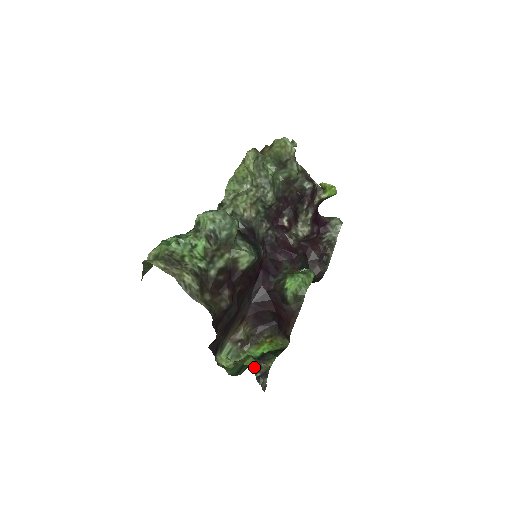
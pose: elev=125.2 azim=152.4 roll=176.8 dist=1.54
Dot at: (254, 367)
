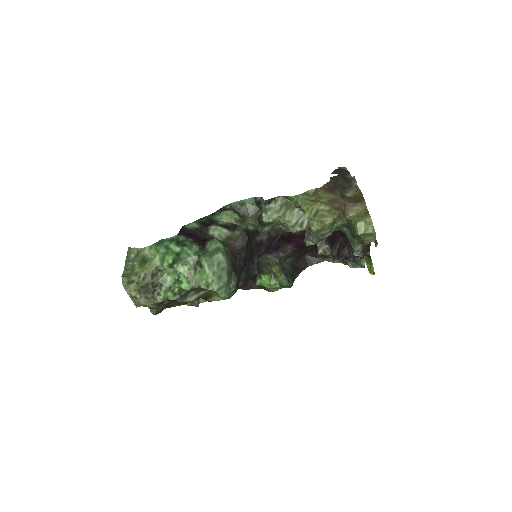
Dot at: occluded
